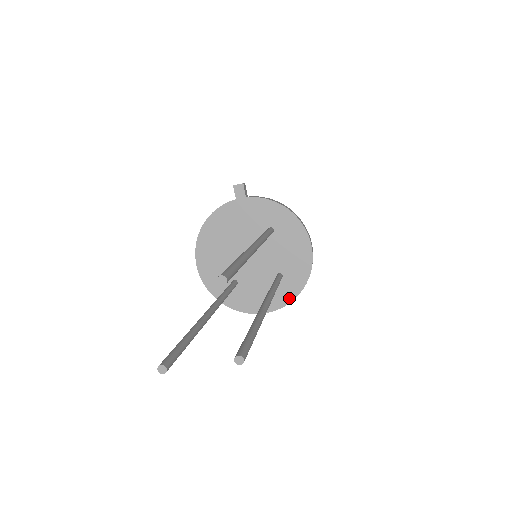
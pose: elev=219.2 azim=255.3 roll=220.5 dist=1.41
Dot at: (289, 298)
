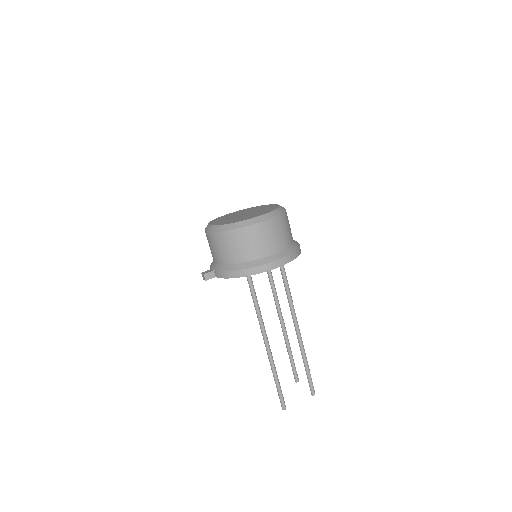
Dot at: occluded
